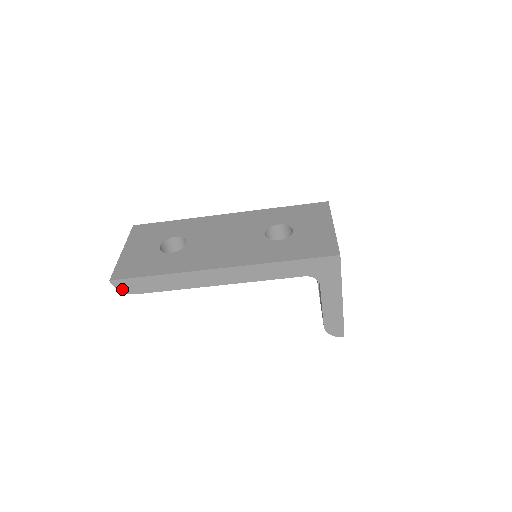
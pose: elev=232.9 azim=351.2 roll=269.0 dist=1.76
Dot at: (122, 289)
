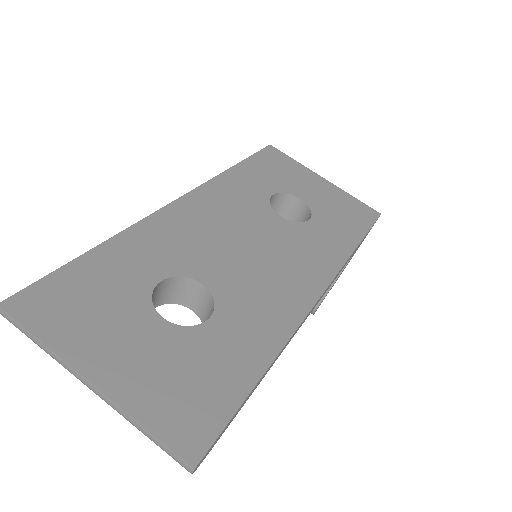
Dot at: (200, 463)
